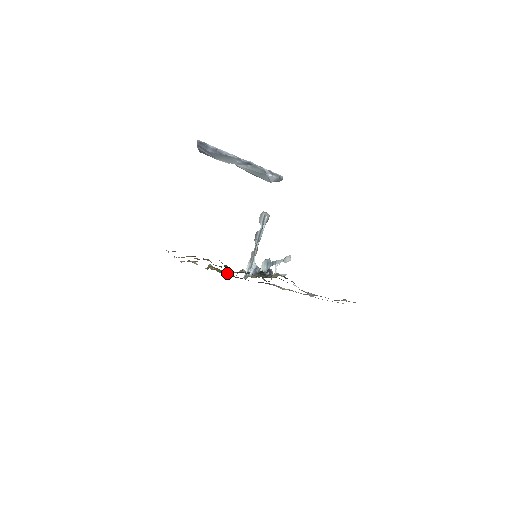
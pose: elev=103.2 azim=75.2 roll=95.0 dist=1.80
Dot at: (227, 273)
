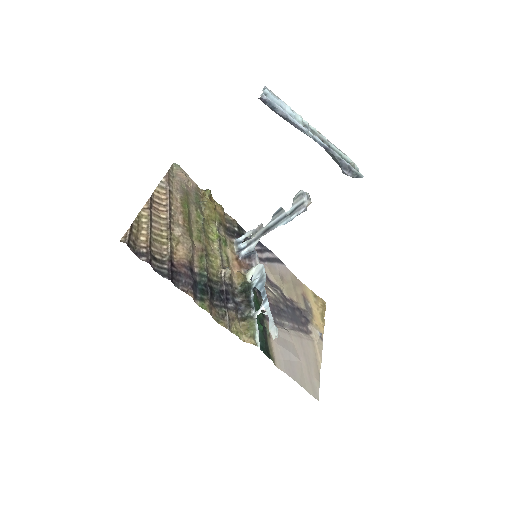
Dot at: (219, 226)
